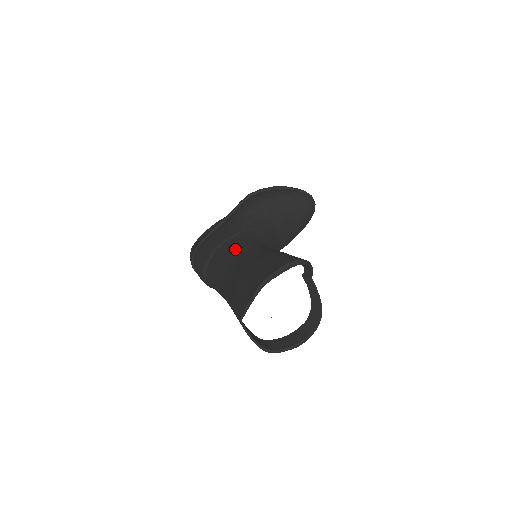
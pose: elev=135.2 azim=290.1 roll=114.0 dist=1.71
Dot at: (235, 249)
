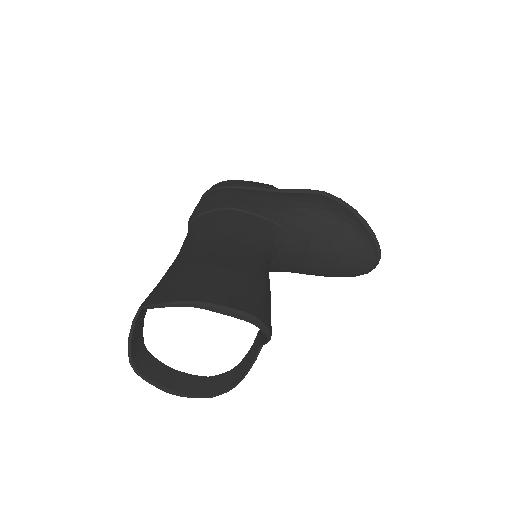
Dot at: (239, 229)
